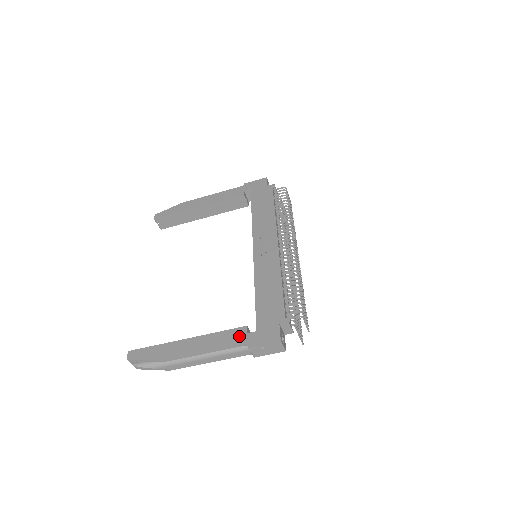
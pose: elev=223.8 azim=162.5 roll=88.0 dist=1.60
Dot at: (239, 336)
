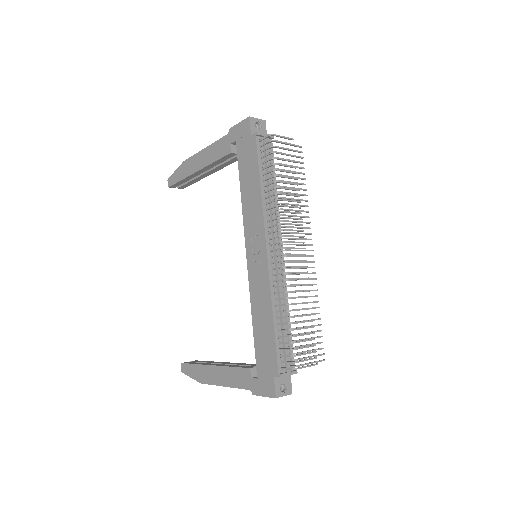
Dot at: (245, 379)
